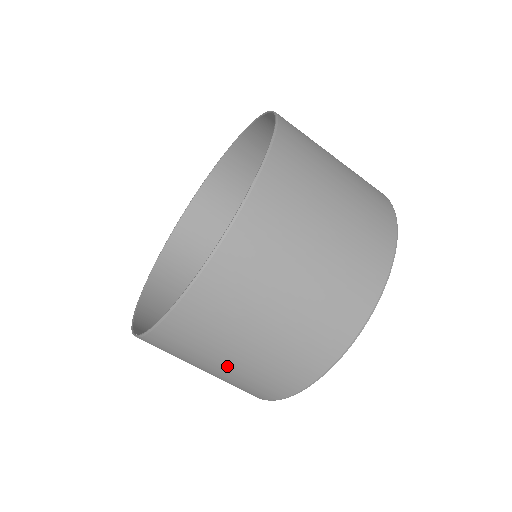
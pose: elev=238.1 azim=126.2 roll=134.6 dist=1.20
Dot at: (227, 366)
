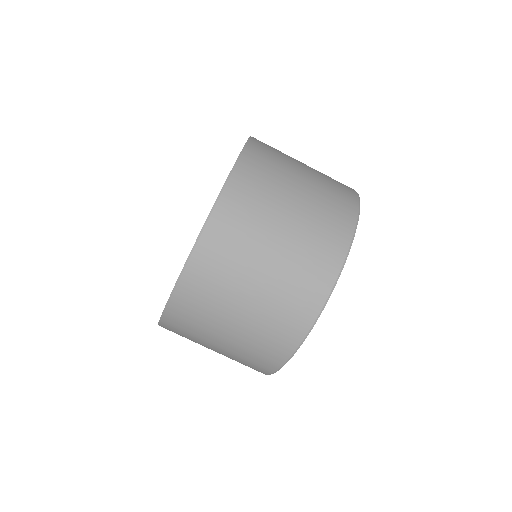
Dot at: occluded
